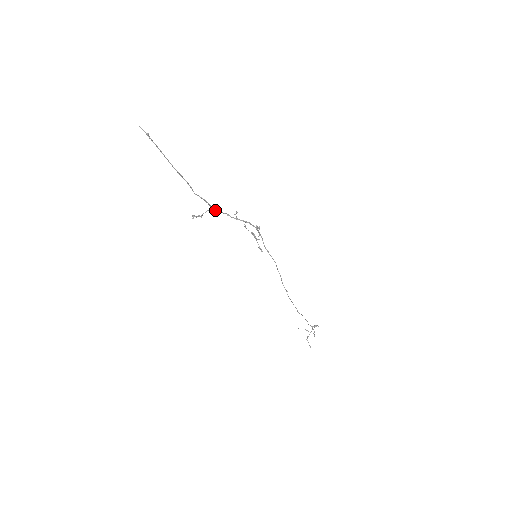
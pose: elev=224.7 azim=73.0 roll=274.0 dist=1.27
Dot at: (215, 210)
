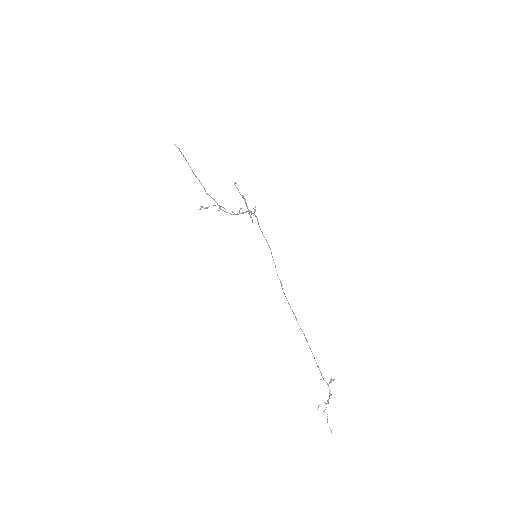
Dot at: (223, 210)
